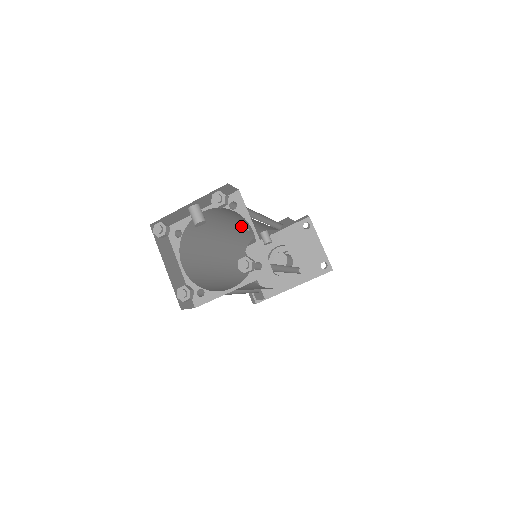
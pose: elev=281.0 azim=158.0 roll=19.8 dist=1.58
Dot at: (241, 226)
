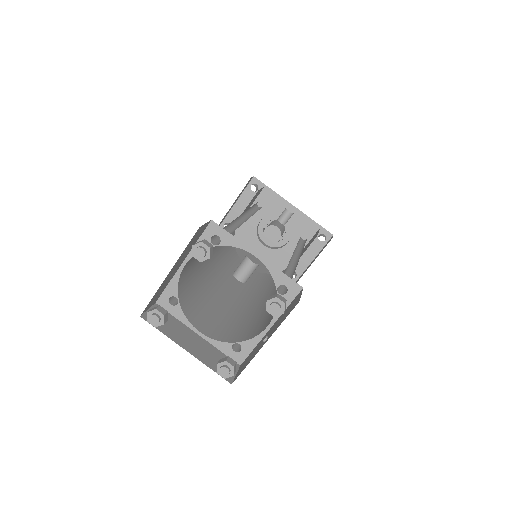
Dot at: occluded
